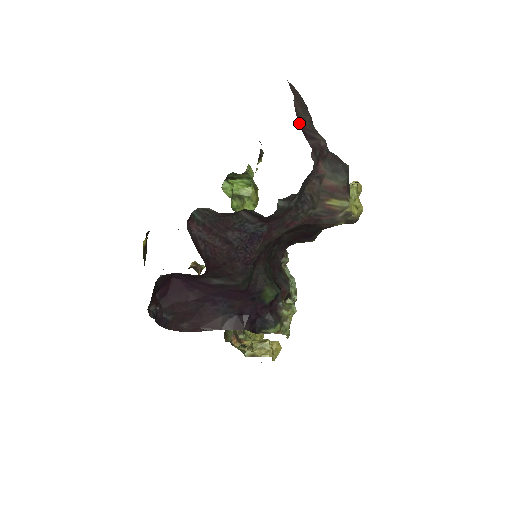
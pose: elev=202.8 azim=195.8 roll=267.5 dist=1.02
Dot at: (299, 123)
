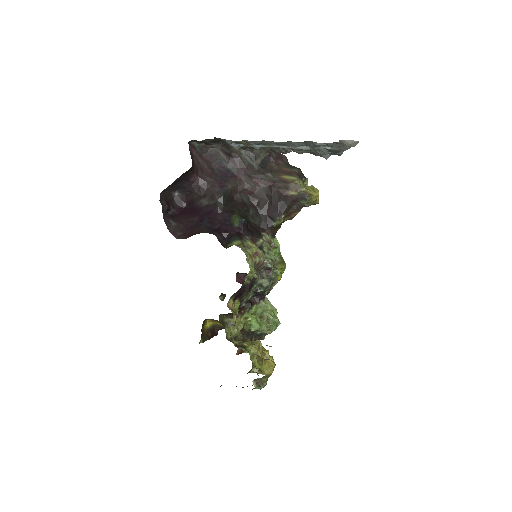
Dot at: occluded
